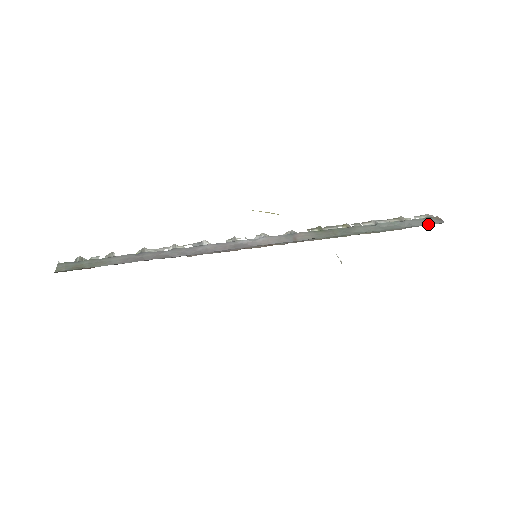
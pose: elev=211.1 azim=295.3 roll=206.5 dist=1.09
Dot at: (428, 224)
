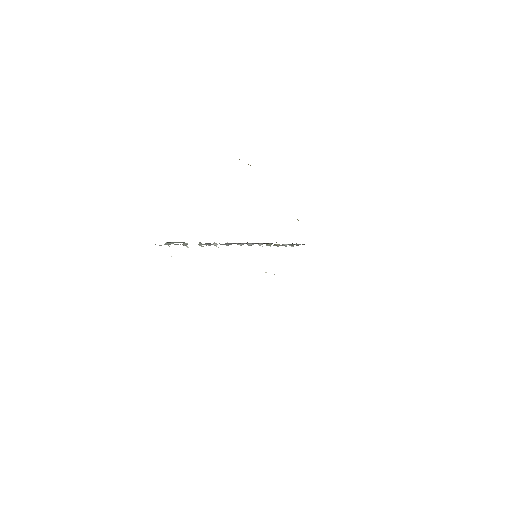
Dot at: occluded
